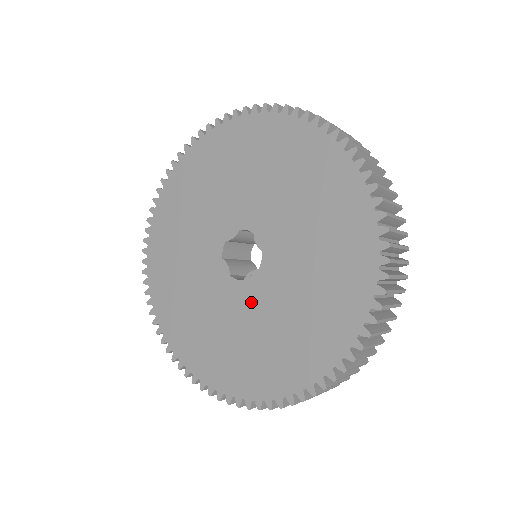
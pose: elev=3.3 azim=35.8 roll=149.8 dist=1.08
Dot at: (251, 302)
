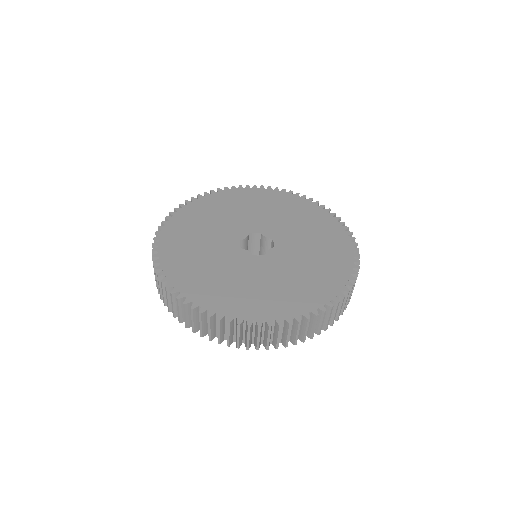
Dot at: (277, 263)
